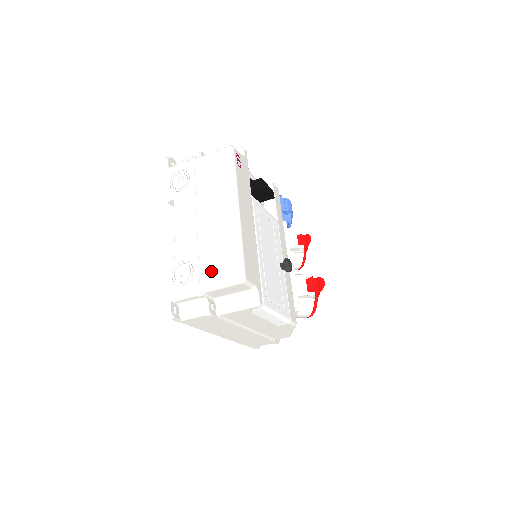
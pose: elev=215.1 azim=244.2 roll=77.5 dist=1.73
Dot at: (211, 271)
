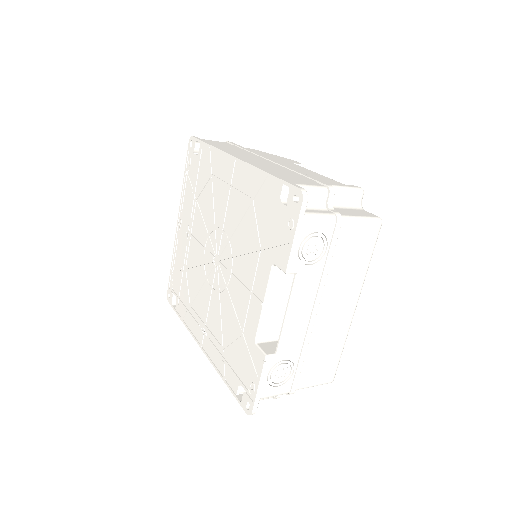
Dot at: (310, 373)
